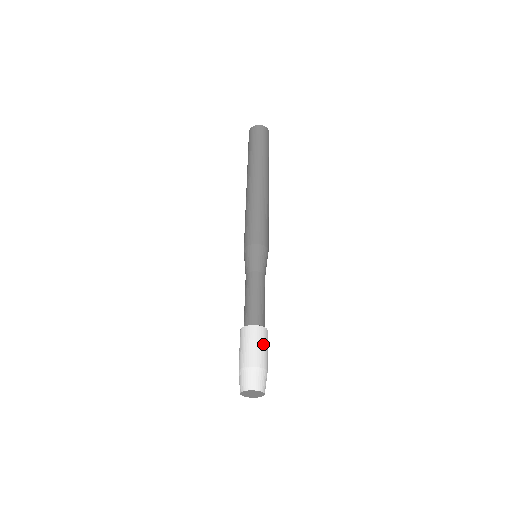
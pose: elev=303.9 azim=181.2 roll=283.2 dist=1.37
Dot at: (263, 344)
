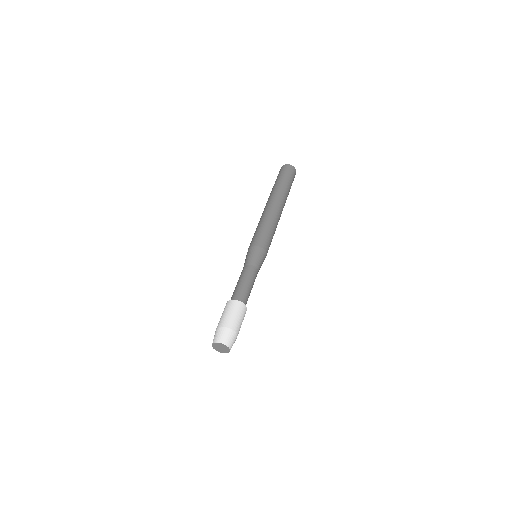
Dot at: (232, 311)
